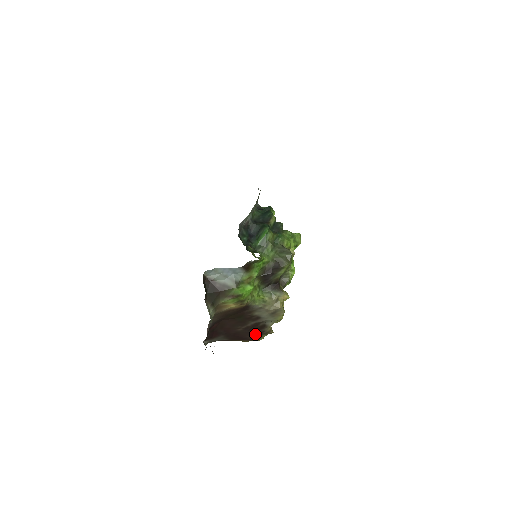
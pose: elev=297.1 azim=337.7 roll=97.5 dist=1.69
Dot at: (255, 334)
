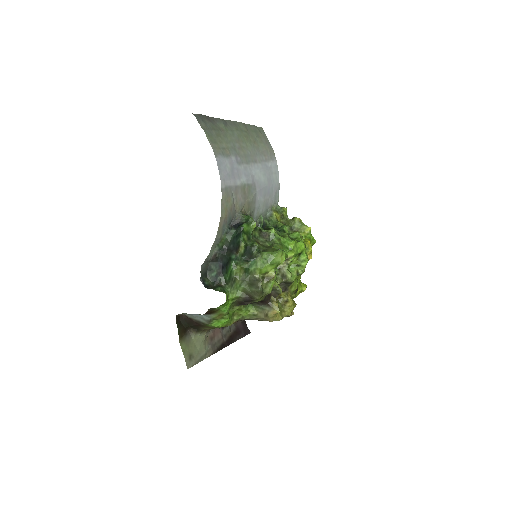
Dot at: occluded
